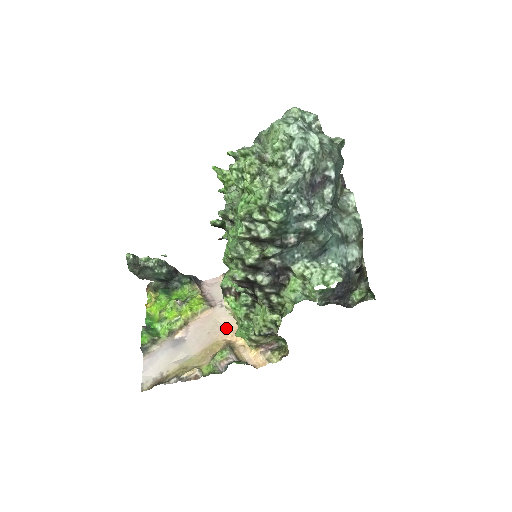
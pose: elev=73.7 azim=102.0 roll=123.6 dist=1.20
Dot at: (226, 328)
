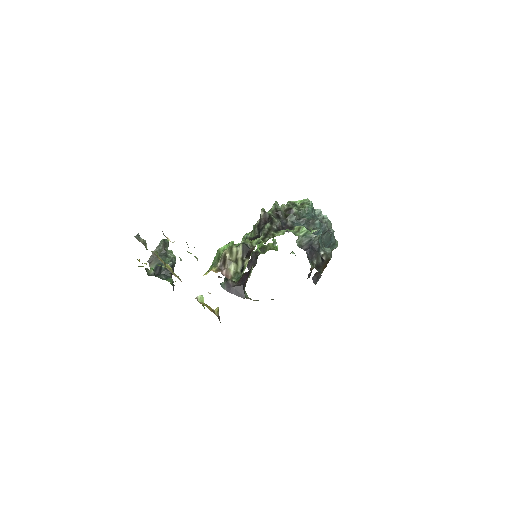
Dot at: occluded
